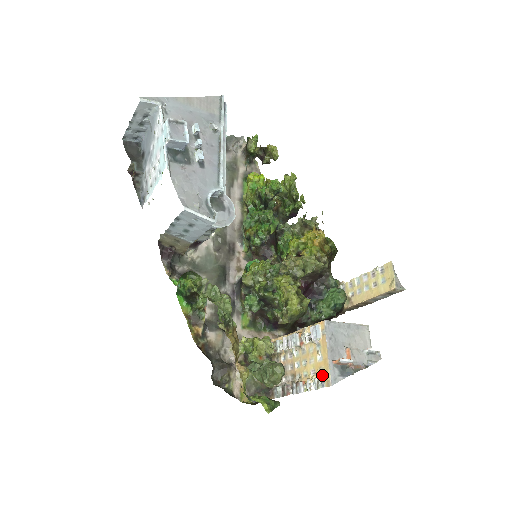
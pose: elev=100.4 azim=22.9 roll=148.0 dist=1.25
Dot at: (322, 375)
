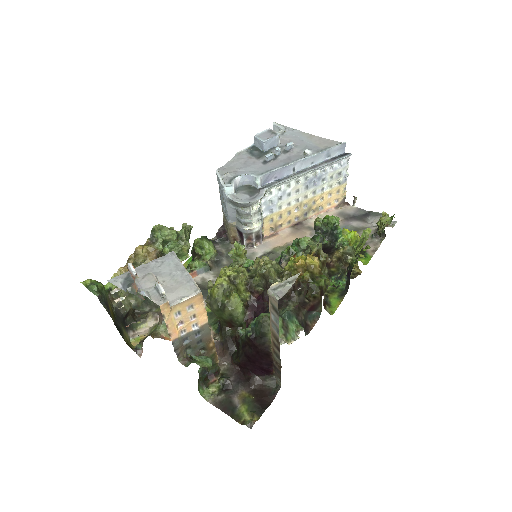
Dot at: occluded
